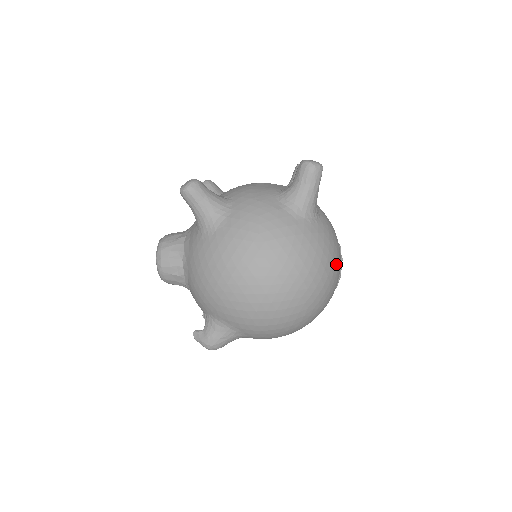
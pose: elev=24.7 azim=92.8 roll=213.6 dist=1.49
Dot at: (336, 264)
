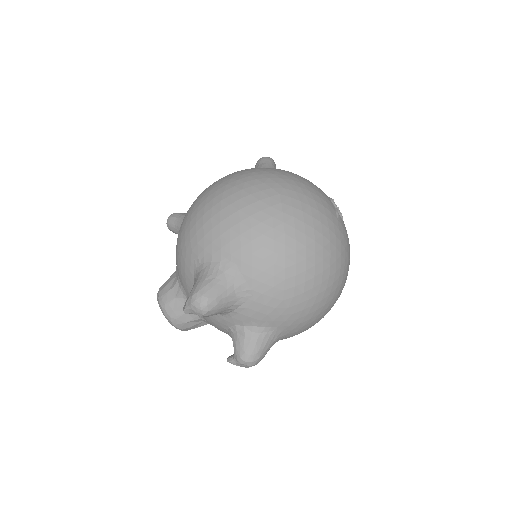
Dot at: occluded
